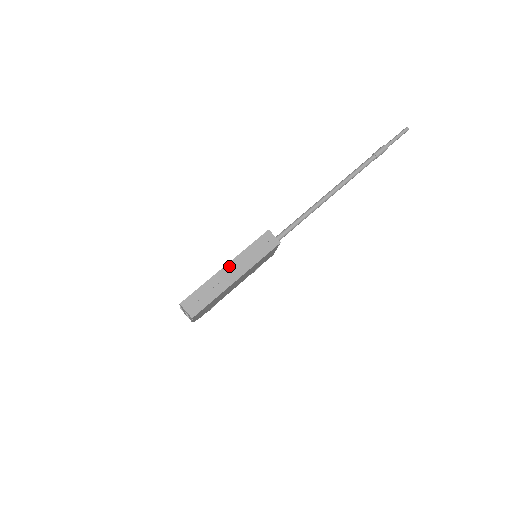
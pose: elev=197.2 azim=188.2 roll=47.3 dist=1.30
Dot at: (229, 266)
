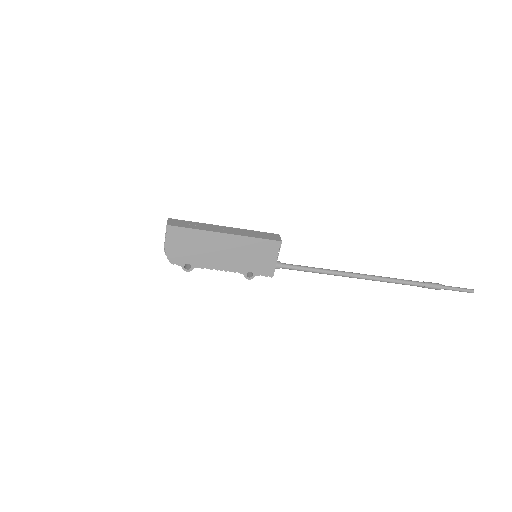
Dot at: (227, 227)
